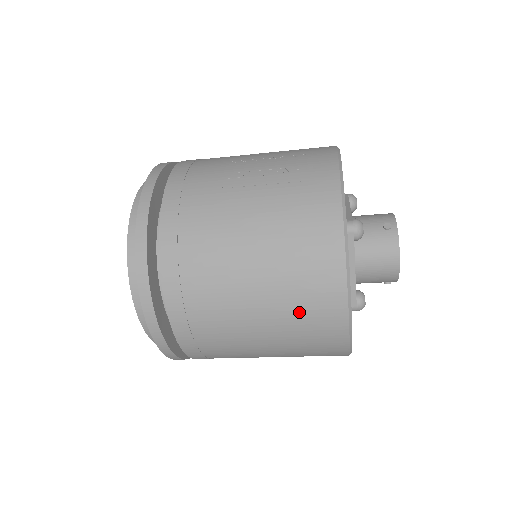
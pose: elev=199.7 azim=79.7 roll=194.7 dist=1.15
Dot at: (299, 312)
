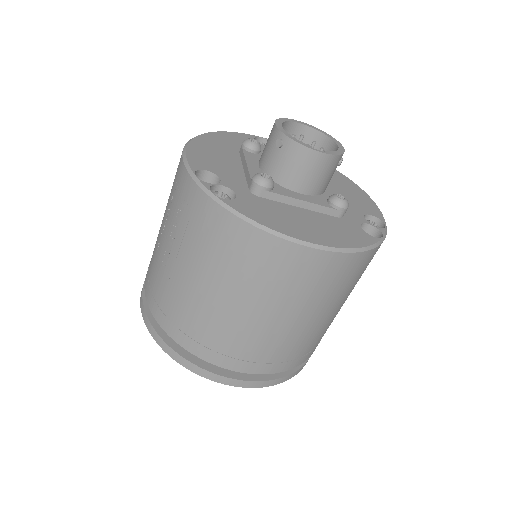
Dot at: (300, 287)
